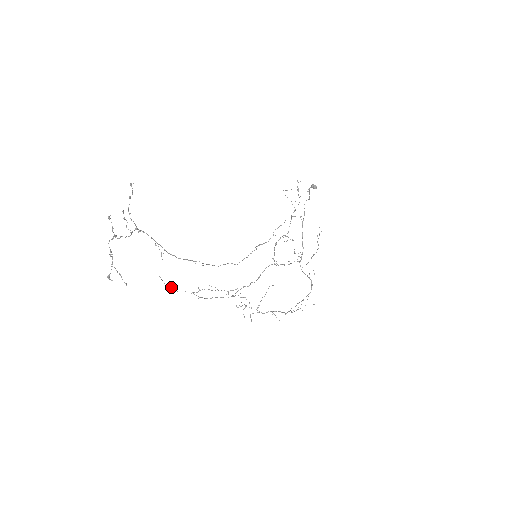
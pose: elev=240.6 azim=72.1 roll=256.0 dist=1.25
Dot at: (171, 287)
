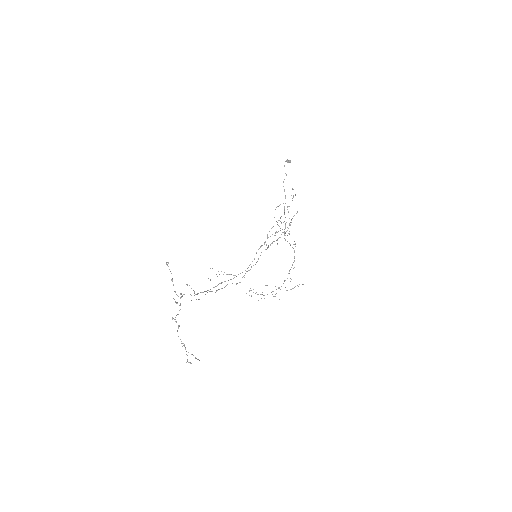
Dot at: (199, 299)
